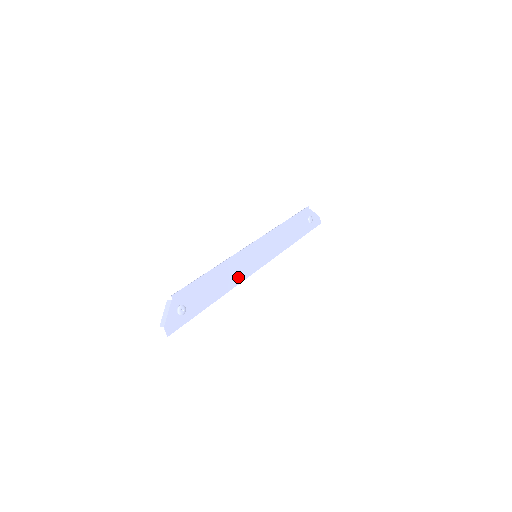
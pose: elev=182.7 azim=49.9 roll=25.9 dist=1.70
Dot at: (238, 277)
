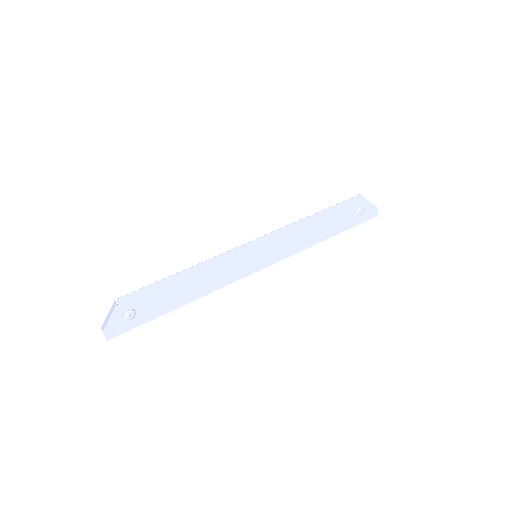
Dot at: (222, 280)
